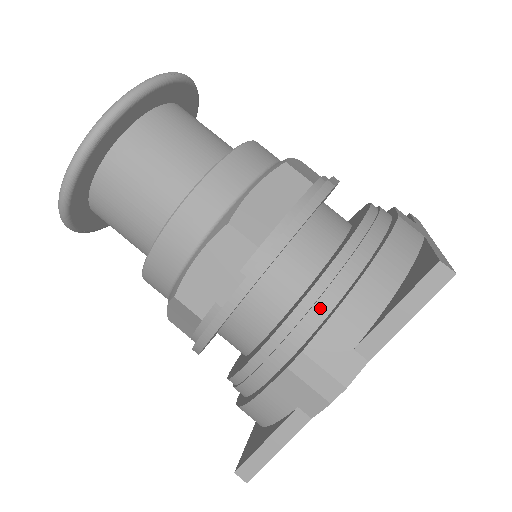
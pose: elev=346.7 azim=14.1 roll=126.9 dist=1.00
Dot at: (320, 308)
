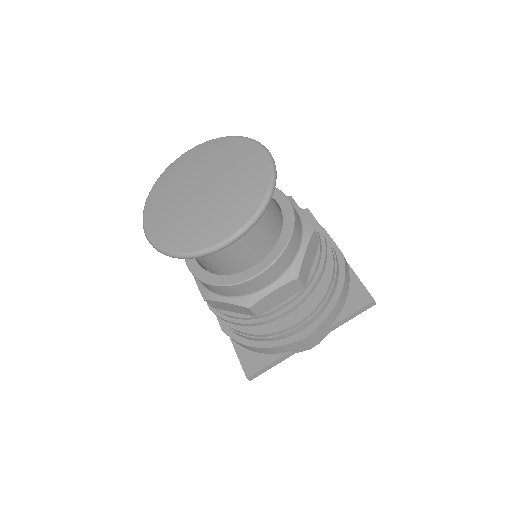
Dot at: (319, 312)
